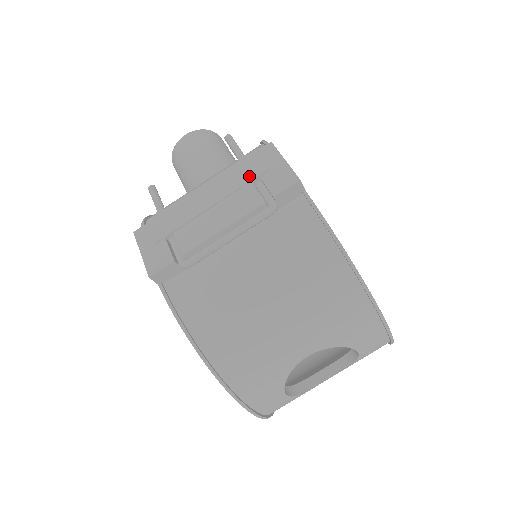
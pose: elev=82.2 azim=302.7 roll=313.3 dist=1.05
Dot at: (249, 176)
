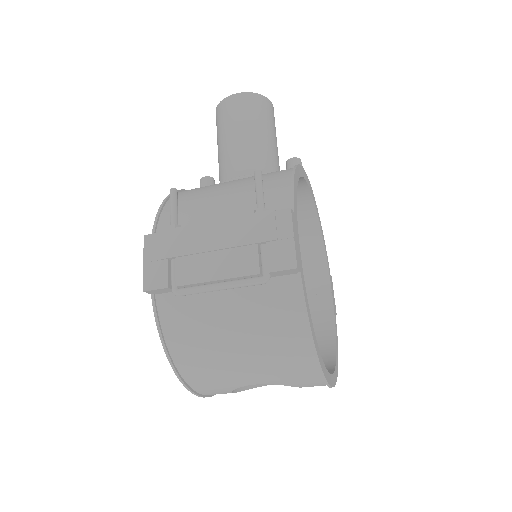
Dot at: (257, 237)
